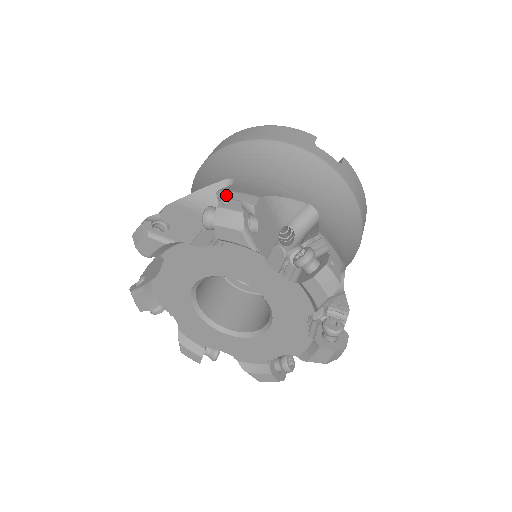
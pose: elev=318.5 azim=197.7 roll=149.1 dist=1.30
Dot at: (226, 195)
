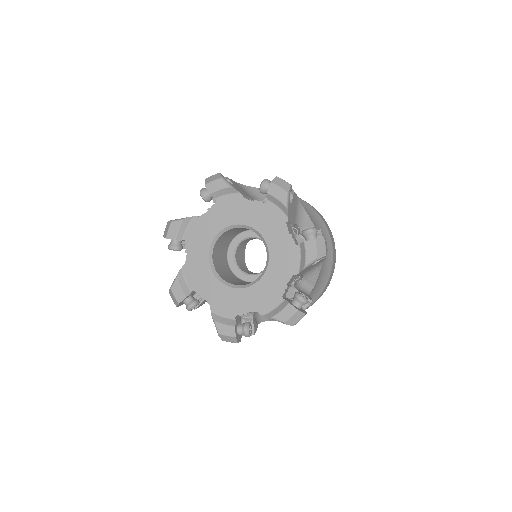
Dot at: occluded
